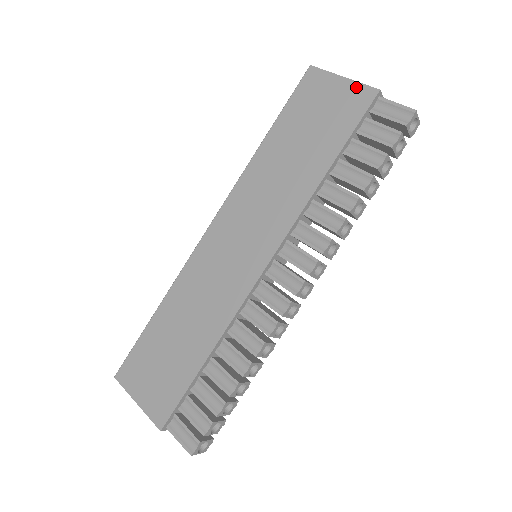
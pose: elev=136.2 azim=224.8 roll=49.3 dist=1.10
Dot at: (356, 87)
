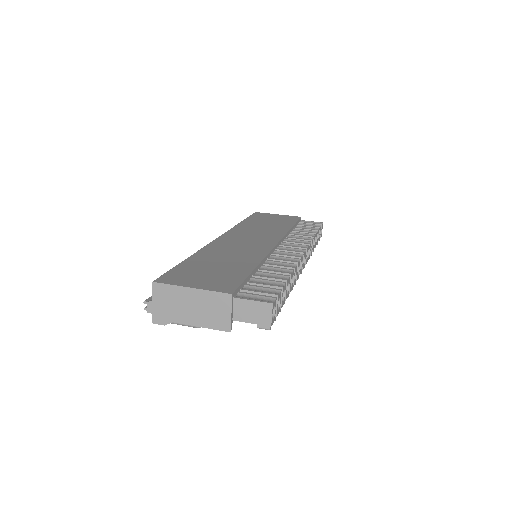
Dot at: (288, 216)
